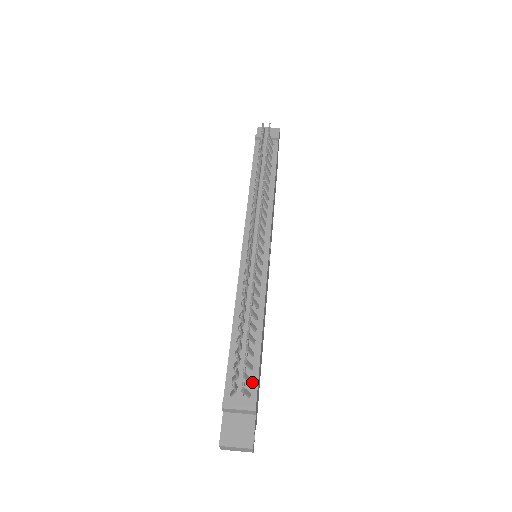
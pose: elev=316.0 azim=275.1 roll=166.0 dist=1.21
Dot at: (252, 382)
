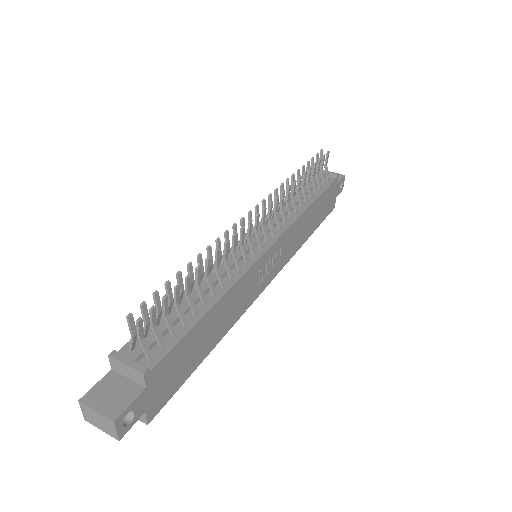
Dot at: (163, 348)
